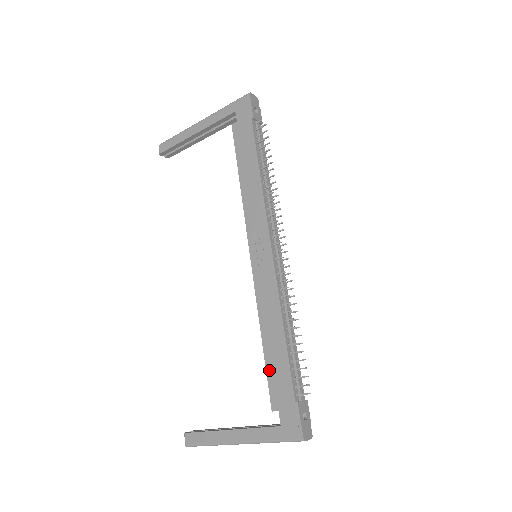
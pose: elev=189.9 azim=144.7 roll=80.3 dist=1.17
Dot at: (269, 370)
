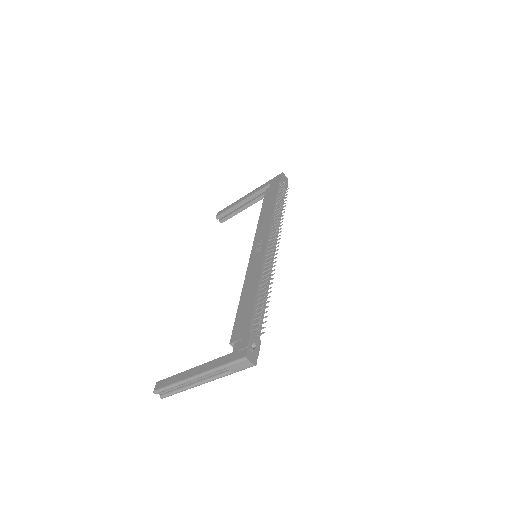
Dot at: (238, 316)
